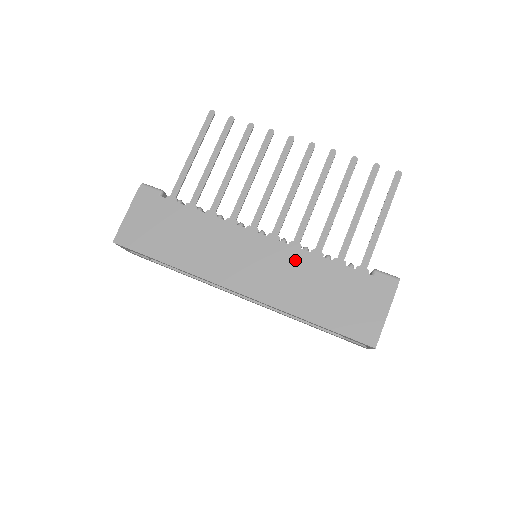
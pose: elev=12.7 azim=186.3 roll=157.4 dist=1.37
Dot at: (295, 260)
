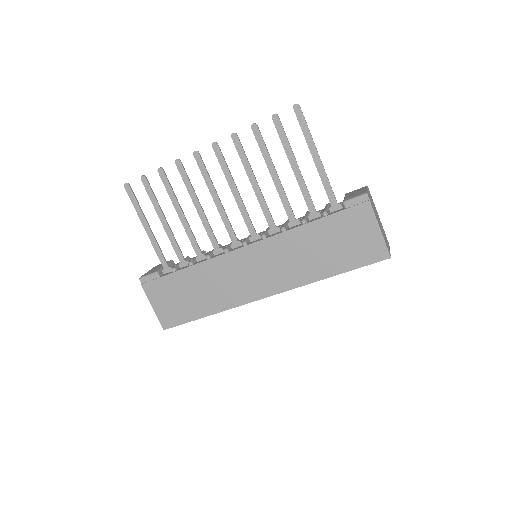
Dot at: (283, 245)
